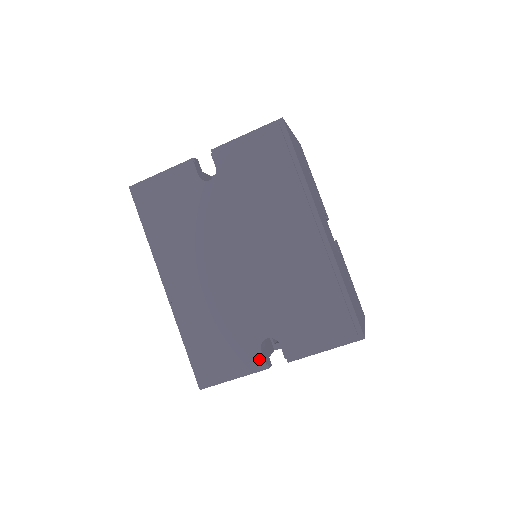
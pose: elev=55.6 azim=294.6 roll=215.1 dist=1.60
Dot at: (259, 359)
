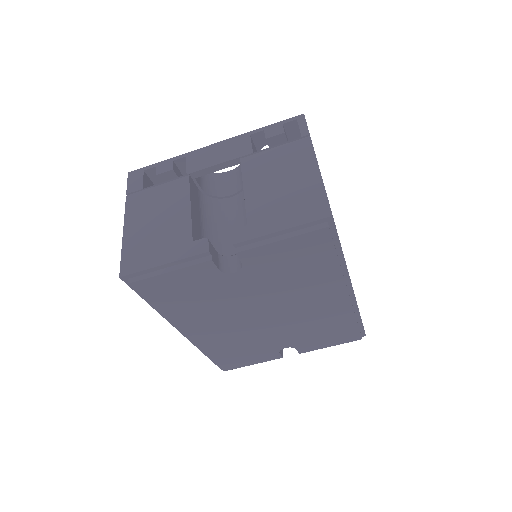
Dot at: (277, 356)
